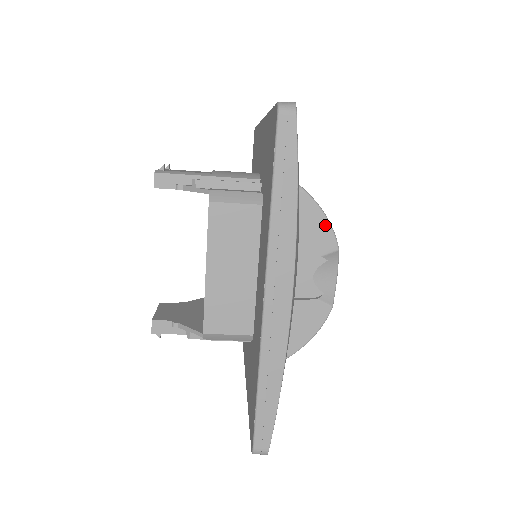
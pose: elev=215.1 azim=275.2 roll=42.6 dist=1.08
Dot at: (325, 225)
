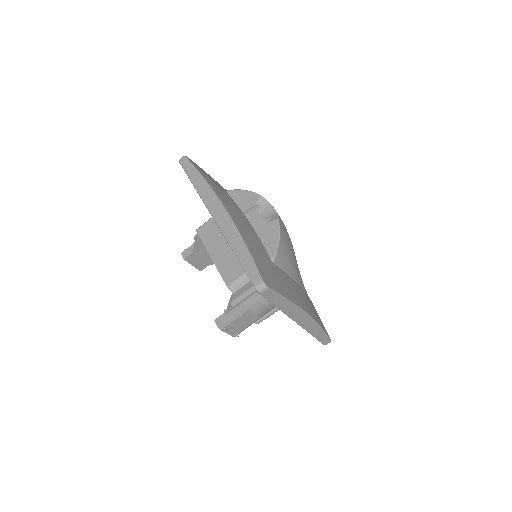
Dot at: (247, 193)
